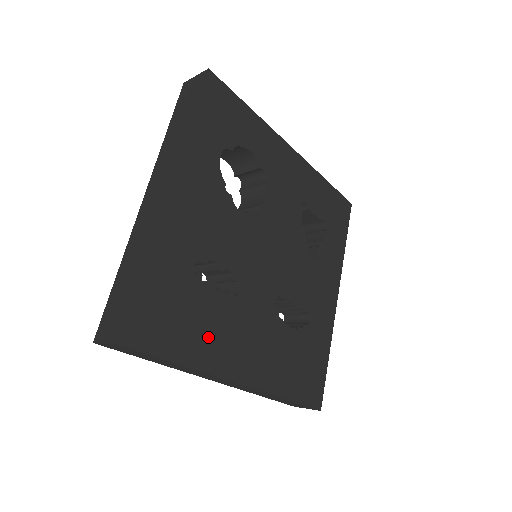
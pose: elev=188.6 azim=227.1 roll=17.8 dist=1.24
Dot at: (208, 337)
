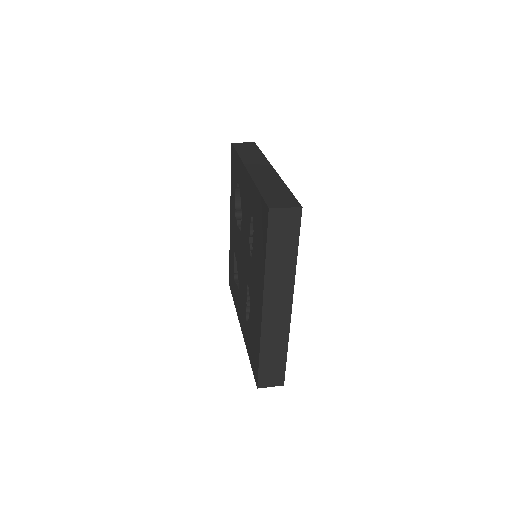
Dot at: occluded
